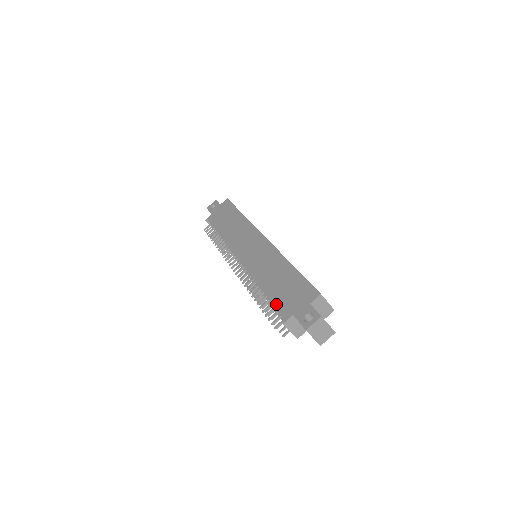
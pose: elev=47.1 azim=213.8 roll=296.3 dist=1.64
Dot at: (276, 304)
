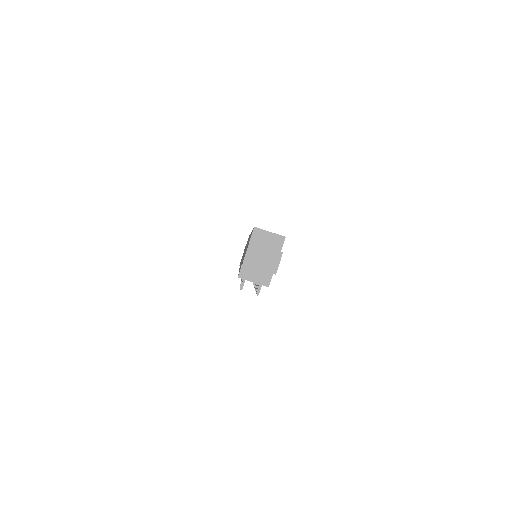
Dot at: occluded
